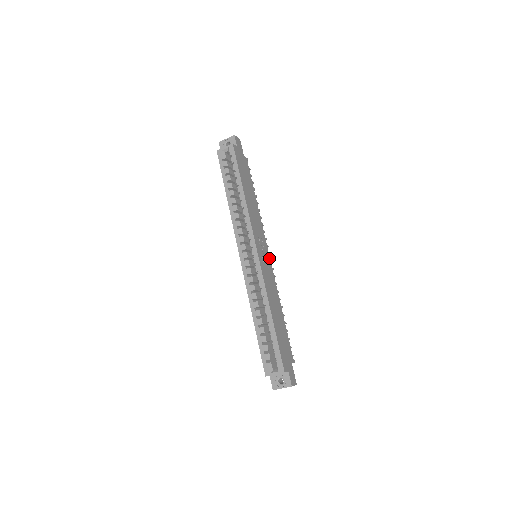
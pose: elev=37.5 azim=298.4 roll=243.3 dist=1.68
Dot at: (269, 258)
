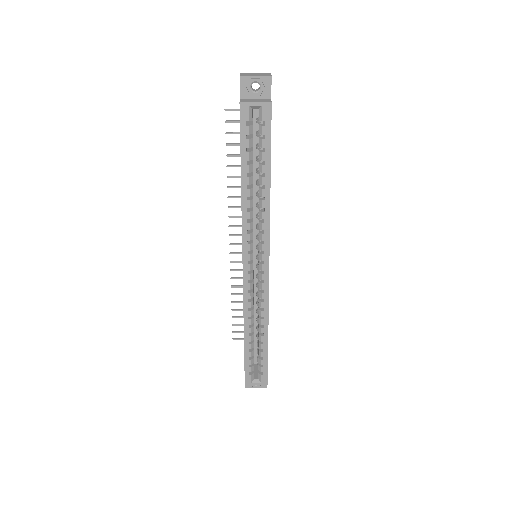
Dot at: occluded
